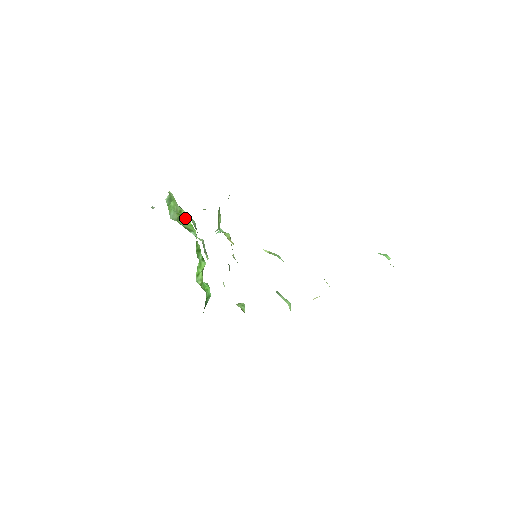
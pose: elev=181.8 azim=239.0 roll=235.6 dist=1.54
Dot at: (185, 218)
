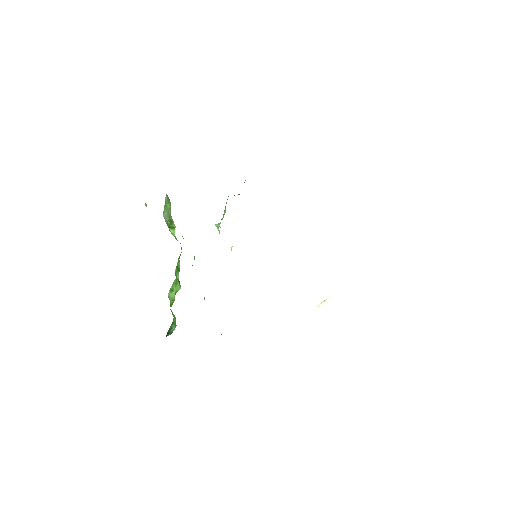
Dot at: (173, 232)
